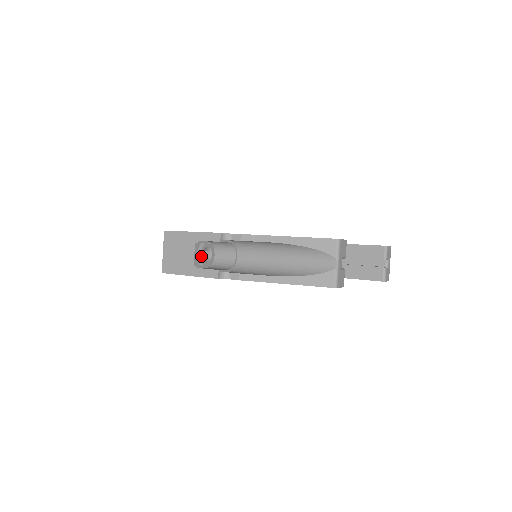
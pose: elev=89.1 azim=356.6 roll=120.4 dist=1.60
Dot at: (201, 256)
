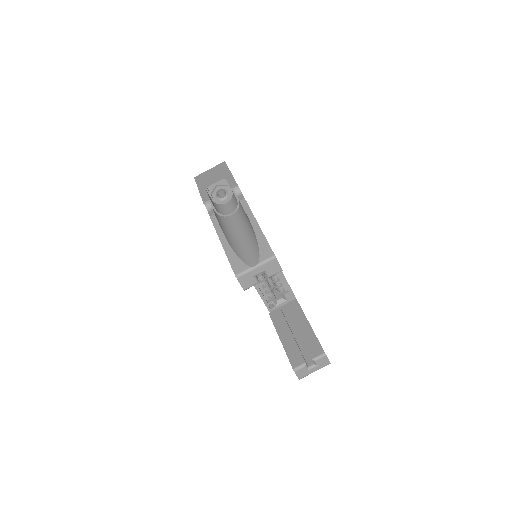
Dot at: (217, 189)
